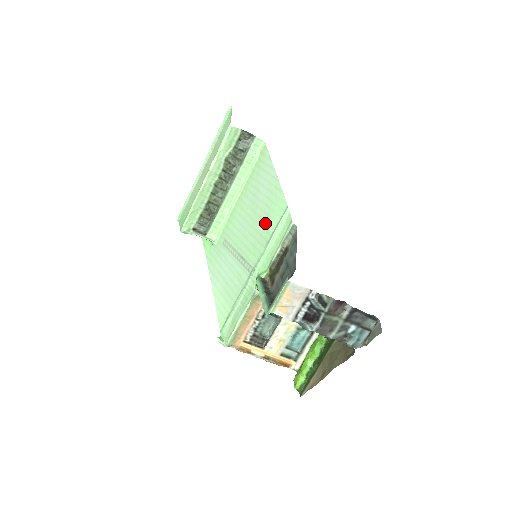
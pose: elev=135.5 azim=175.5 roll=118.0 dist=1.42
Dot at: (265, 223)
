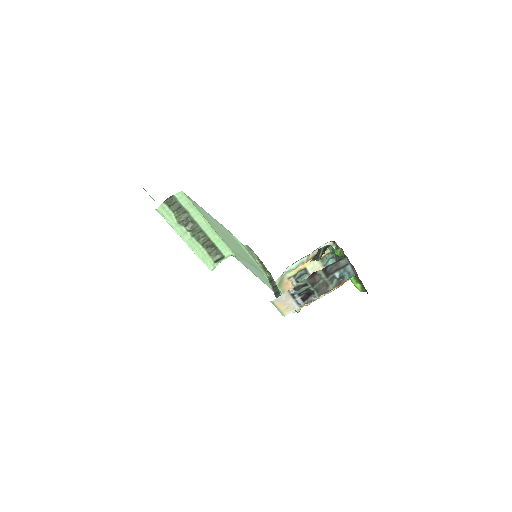
Dot at: (236, 244)
